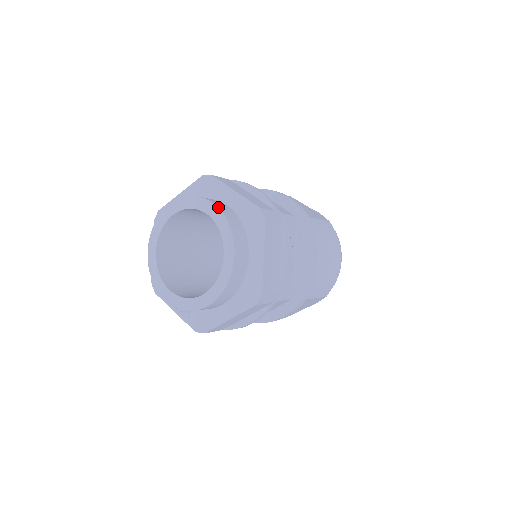
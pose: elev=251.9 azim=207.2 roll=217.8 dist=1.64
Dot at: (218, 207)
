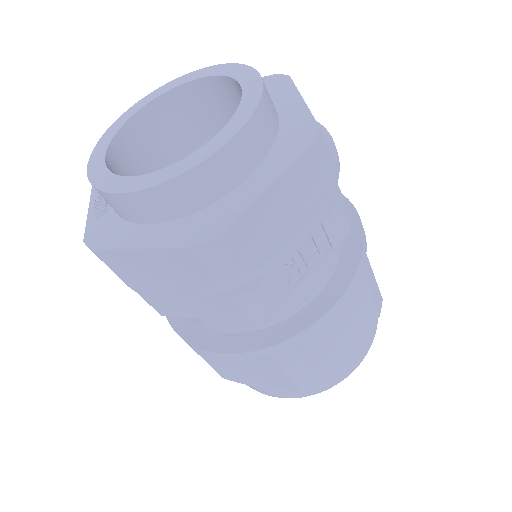
Dot at: occluded
